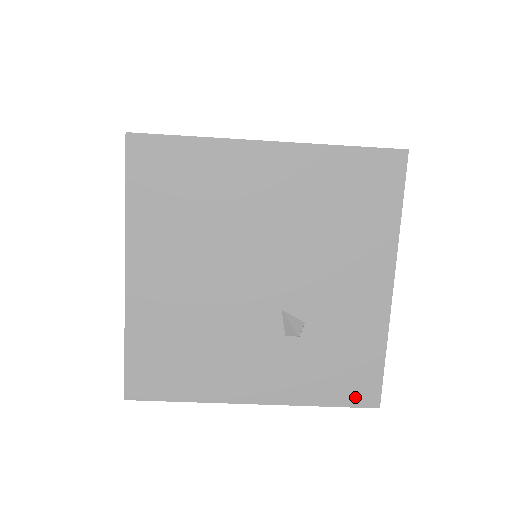
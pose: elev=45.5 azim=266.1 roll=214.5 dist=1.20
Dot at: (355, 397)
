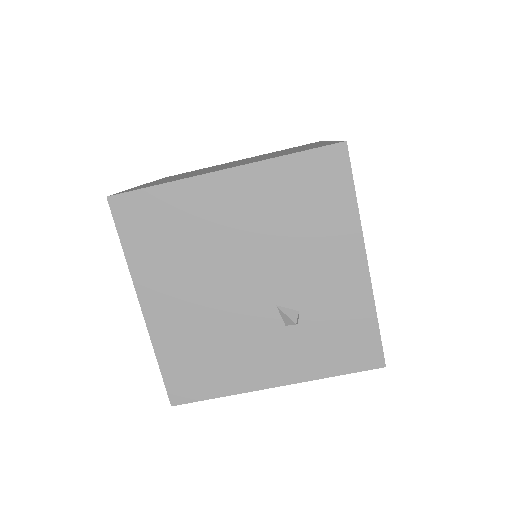
Dot at: (361, 362)
